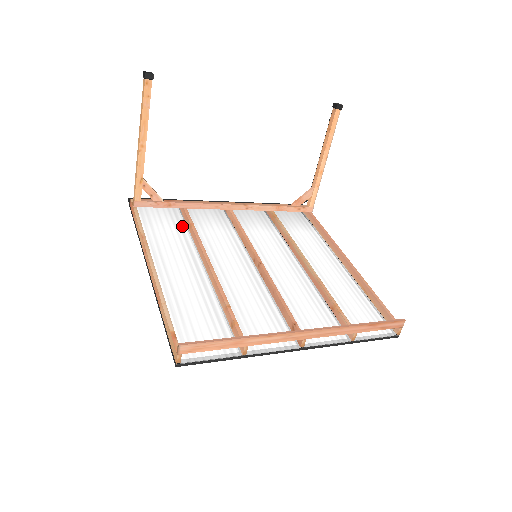
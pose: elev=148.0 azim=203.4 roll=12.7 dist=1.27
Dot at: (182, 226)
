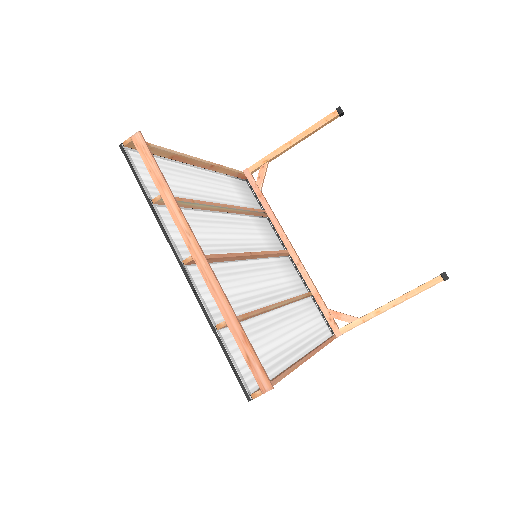
Dot at: occluded
